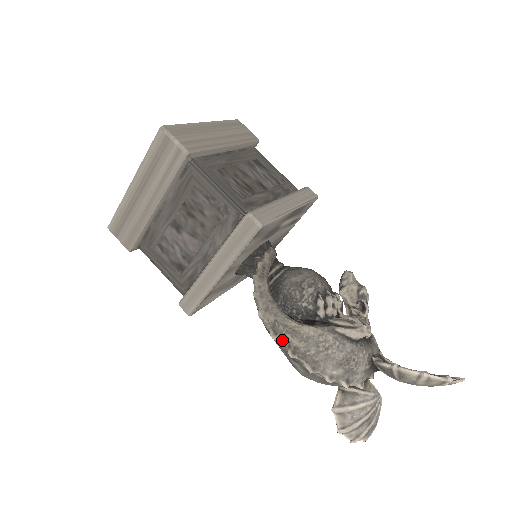
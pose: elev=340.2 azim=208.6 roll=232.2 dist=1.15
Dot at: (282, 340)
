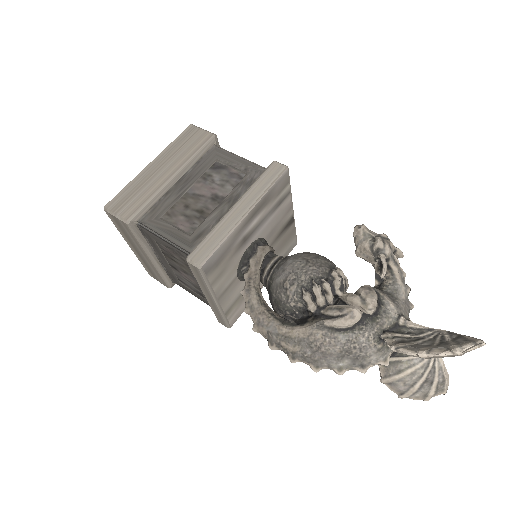
Dot at: (280, 348)
